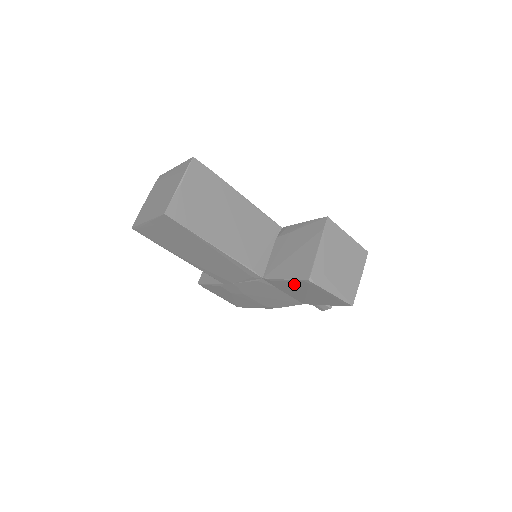
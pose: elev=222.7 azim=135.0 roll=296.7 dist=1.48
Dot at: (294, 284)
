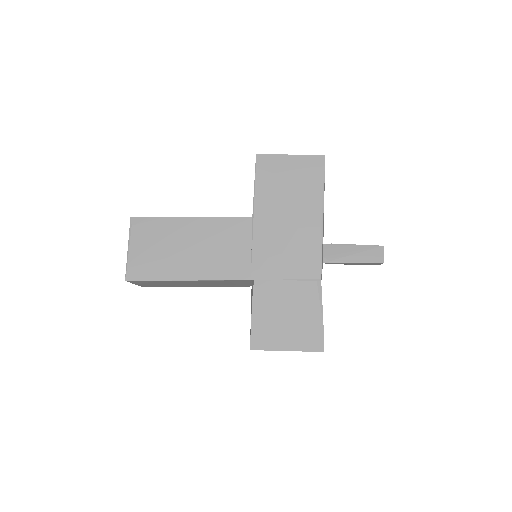
Dot at: occluded
